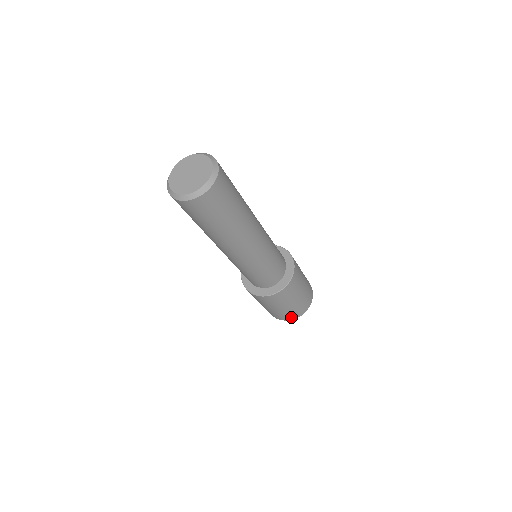
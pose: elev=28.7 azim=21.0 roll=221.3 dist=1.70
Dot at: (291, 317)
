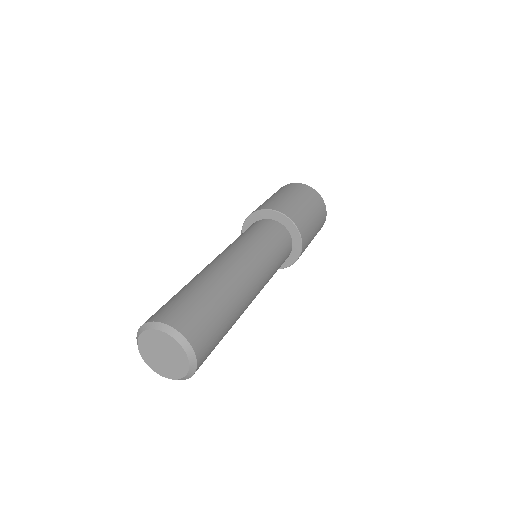
Dot at: occluded
